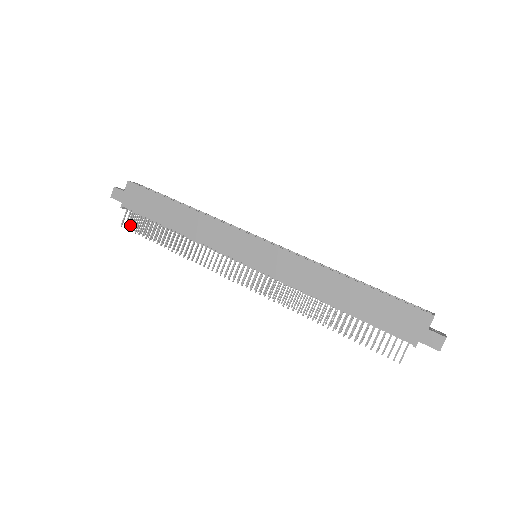
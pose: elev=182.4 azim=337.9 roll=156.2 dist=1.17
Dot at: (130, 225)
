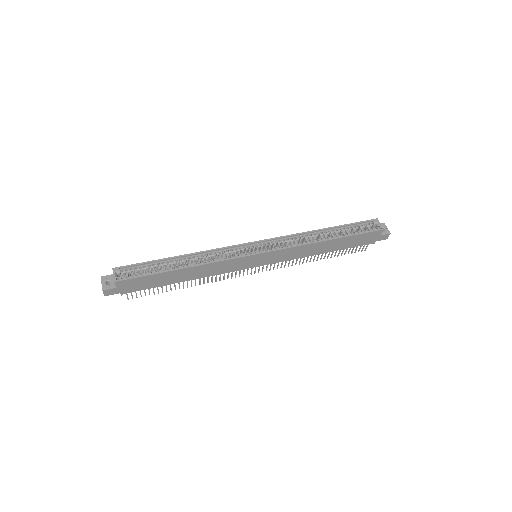
Dot at: (136, 295)
